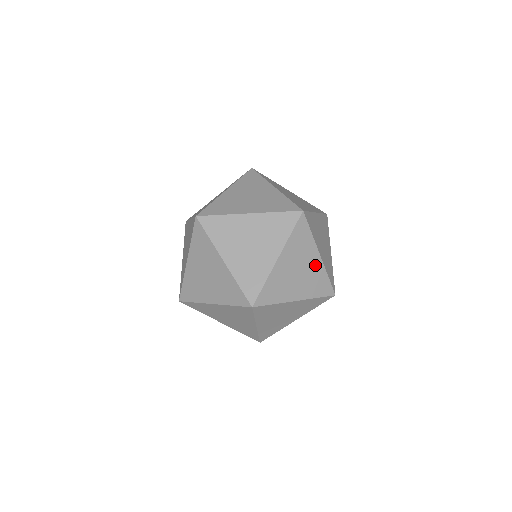
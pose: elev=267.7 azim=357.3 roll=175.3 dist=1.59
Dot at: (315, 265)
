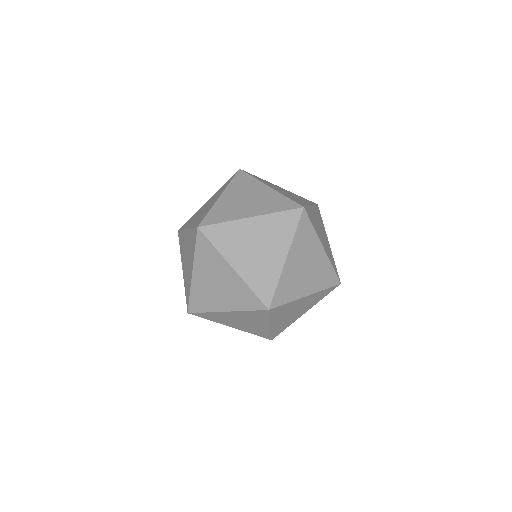
Dot at: occluded
